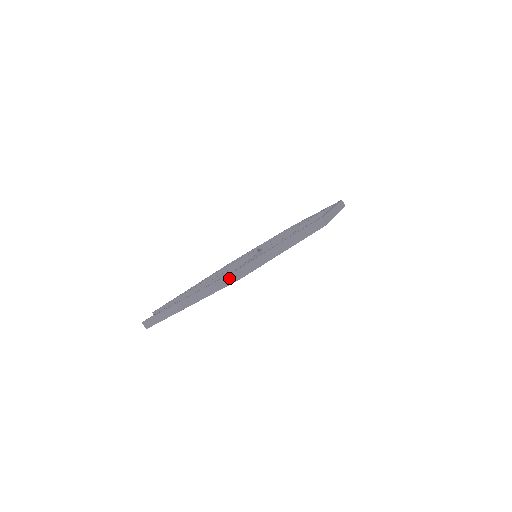
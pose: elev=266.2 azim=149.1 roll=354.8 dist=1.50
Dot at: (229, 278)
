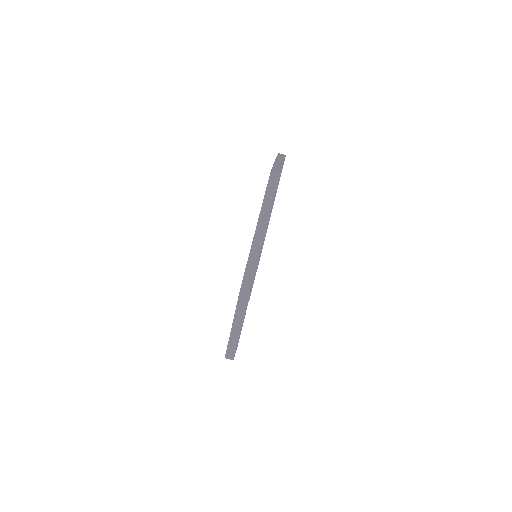
Dot at: occluded
